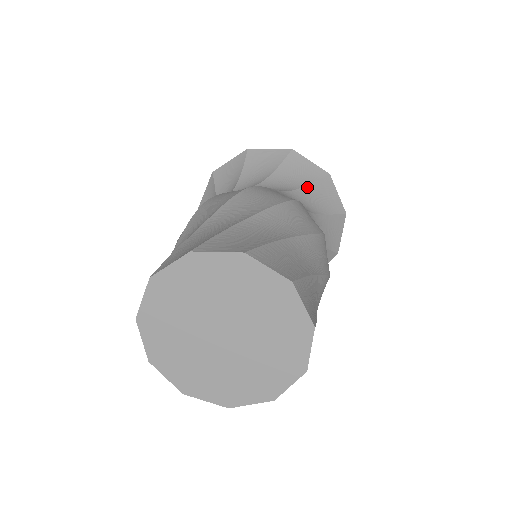
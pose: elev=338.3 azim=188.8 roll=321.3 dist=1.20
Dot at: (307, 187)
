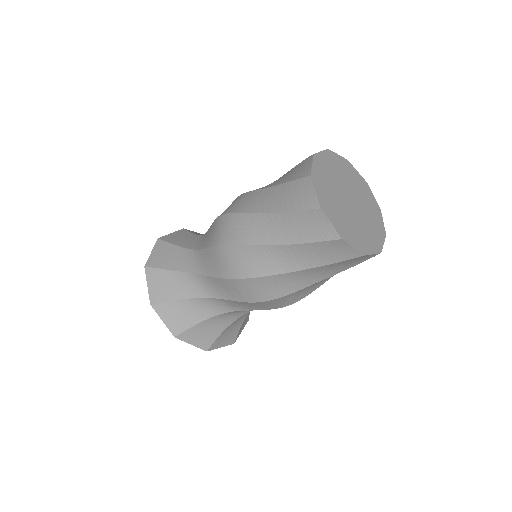
Dot at: occluded
